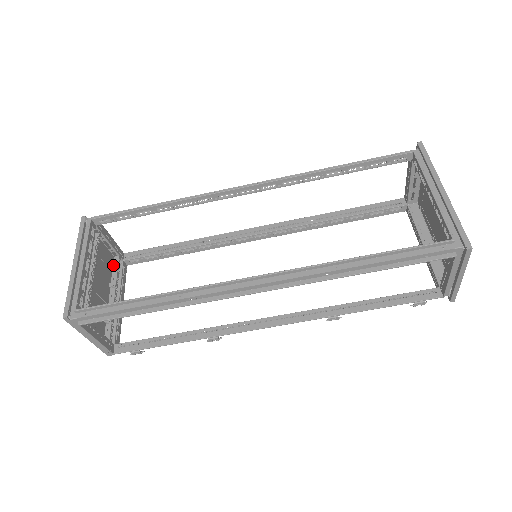
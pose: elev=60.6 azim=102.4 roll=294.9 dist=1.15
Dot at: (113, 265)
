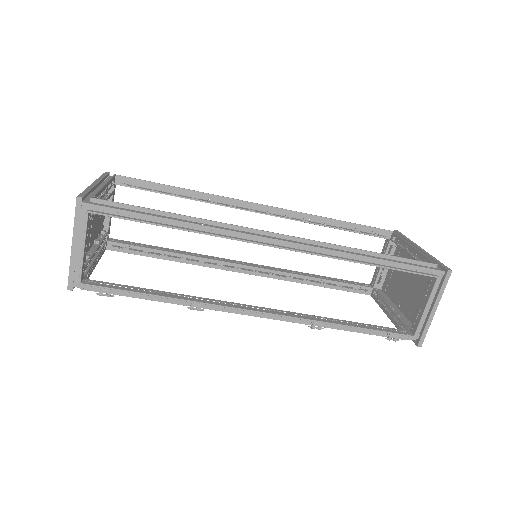
Dot at: (100, 234)
